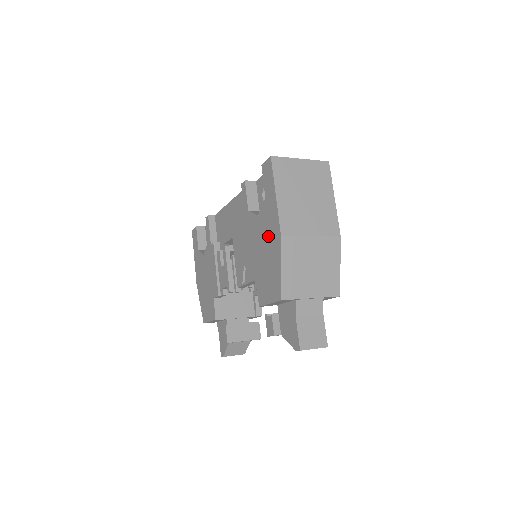
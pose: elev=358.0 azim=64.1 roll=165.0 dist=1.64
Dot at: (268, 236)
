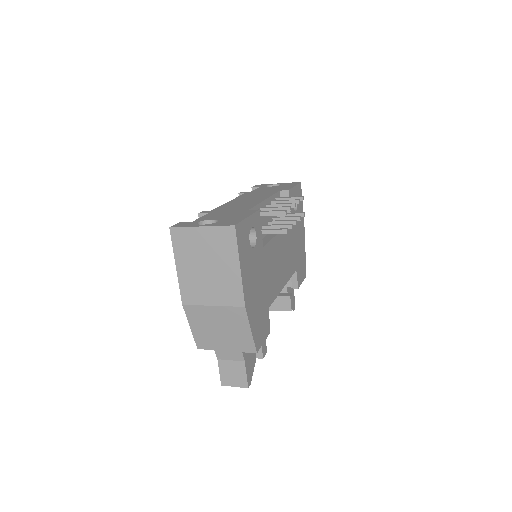
Dot at: occluded
